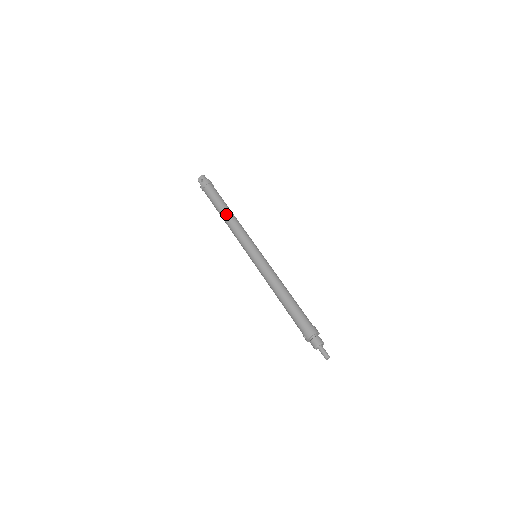
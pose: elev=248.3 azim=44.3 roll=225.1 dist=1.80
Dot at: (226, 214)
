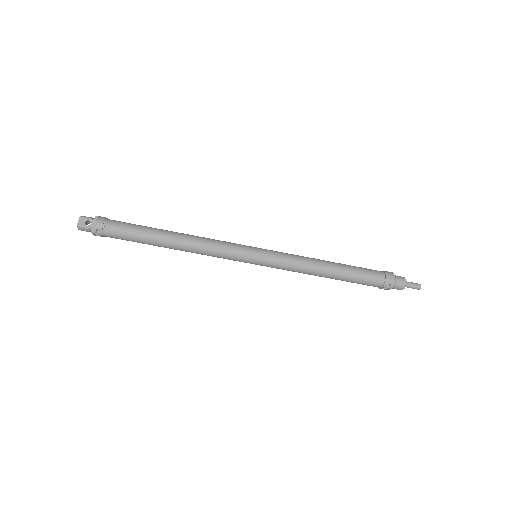
Dot at: (174, 236)
